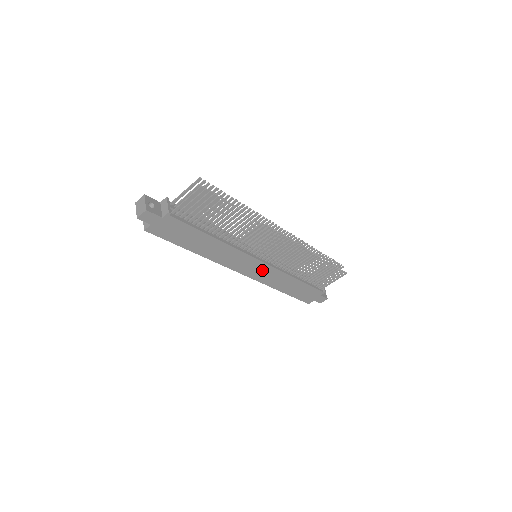
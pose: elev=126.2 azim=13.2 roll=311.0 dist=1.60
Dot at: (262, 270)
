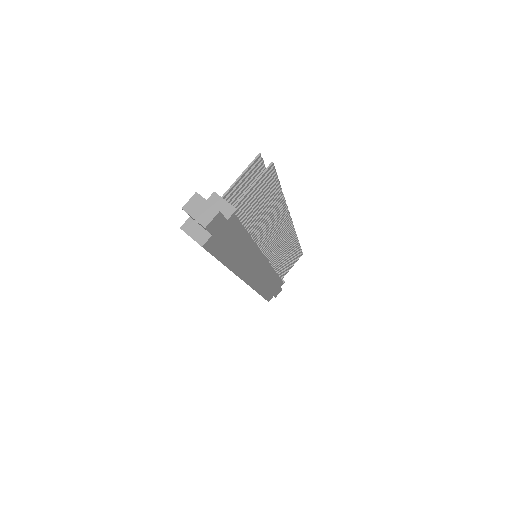
Dot at: (261, 271)
